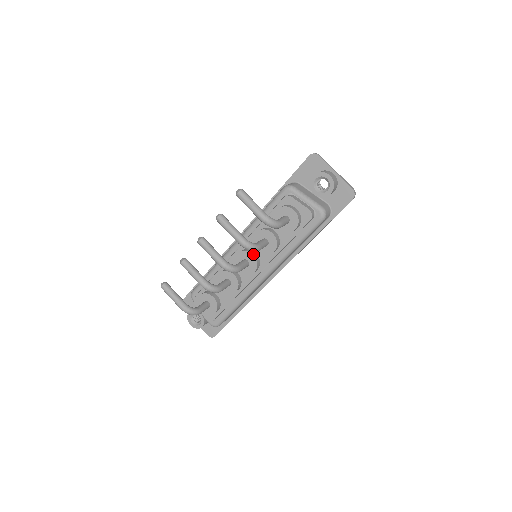
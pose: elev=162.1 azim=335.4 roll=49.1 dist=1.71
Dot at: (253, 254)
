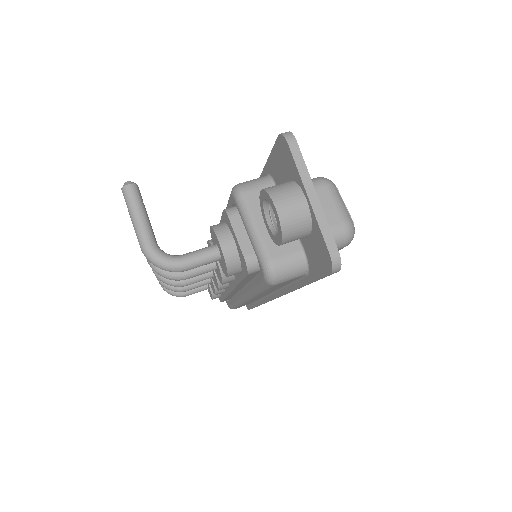
Dot at: occluded
